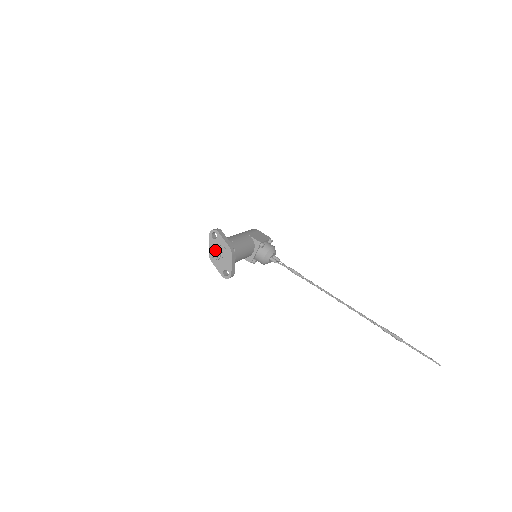
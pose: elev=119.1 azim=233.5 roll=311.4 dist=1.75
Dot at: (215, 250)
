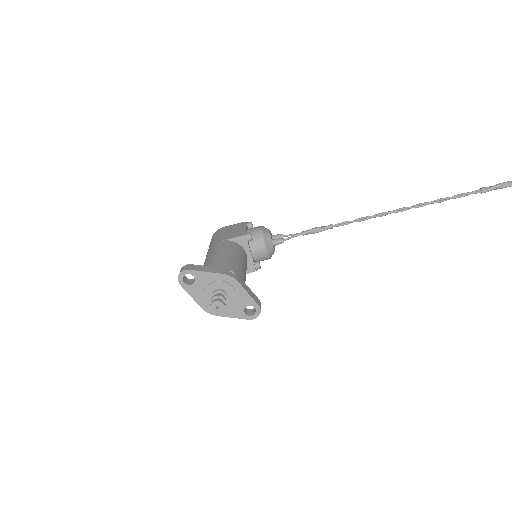
Dot at: (207, 297)
